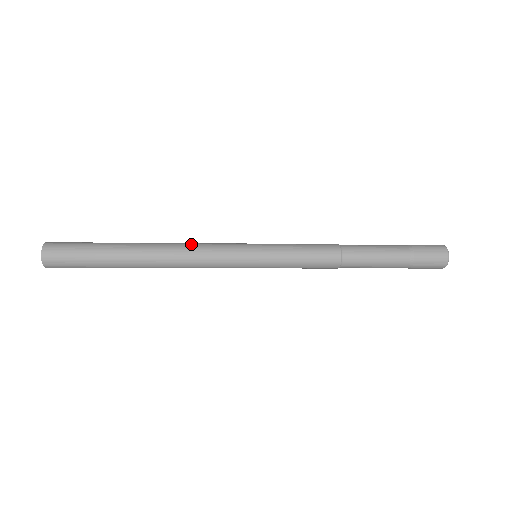
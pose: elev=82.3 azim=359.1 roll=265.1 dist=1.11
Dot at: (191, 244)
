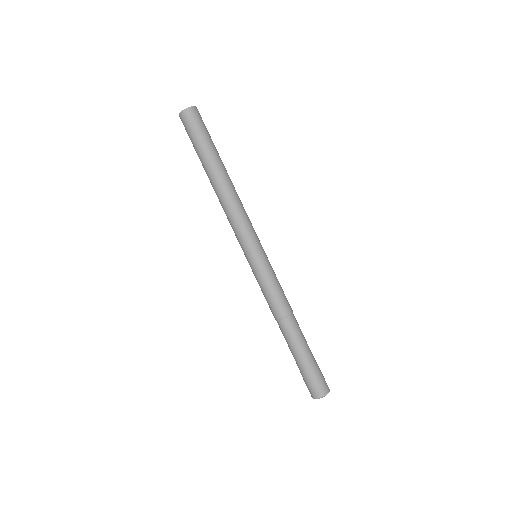
Dot at: (239, 207)
